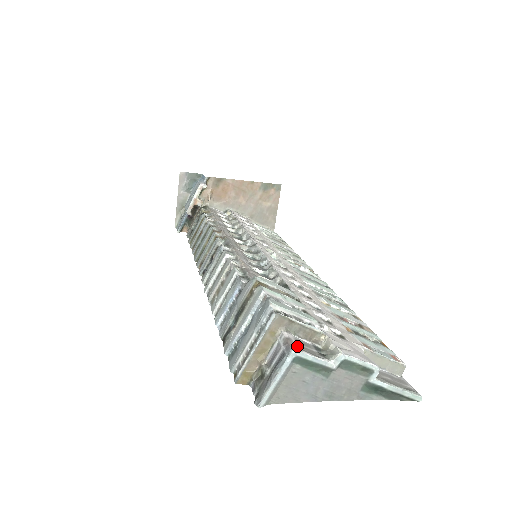
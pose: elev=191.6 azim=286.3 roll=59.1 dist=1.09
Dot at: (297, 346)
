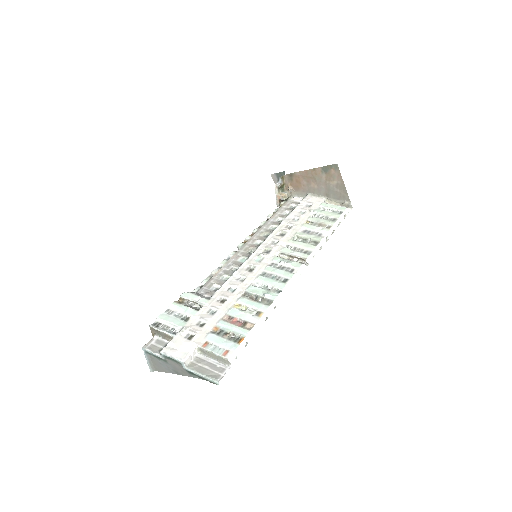
Dot at: (149, 345)
